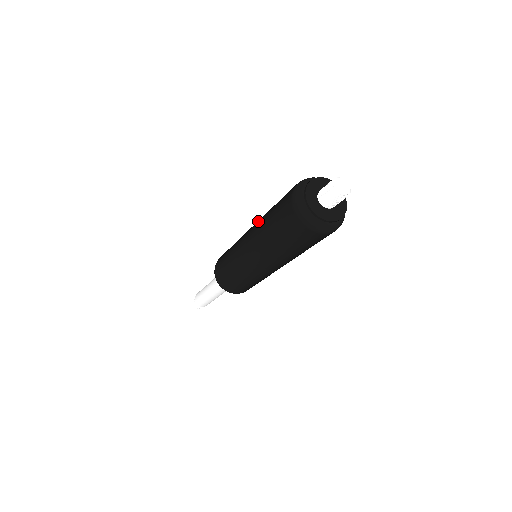
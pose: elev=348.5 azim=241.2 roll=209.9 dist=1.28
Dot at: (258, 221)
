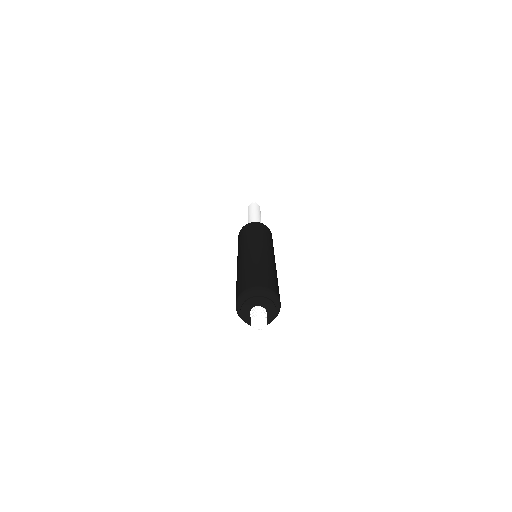
Dot at: (242, 262)
